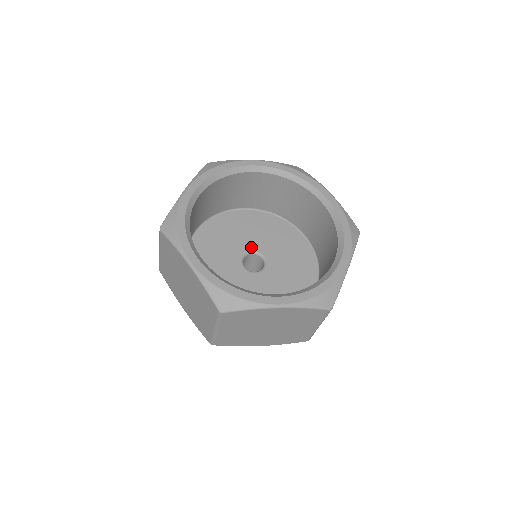
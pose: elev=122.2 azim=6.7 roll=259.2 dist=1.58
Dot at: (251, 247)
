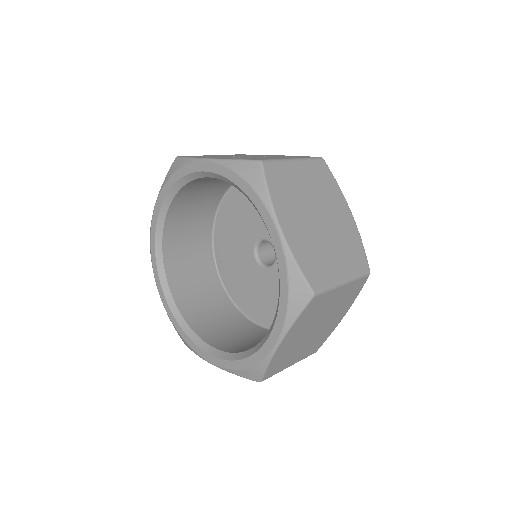
Dot at: (263, 233)
